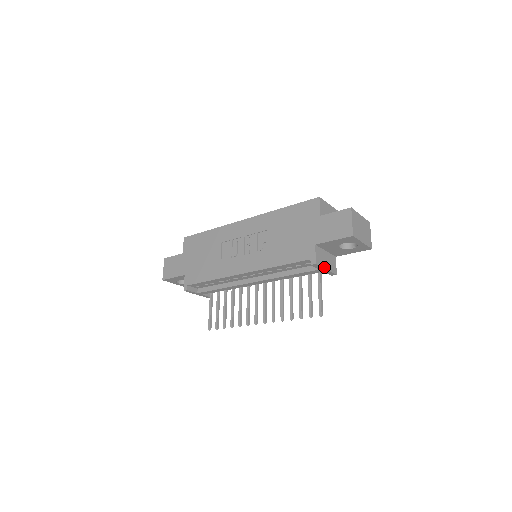
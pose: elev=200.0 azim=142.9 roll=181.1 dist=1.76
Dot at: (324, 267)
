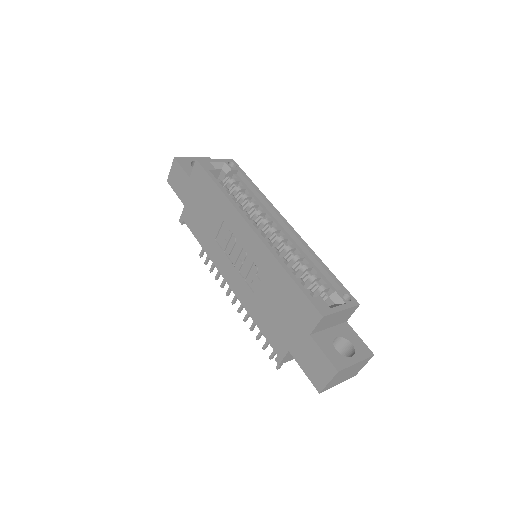
Dot at: occluded
